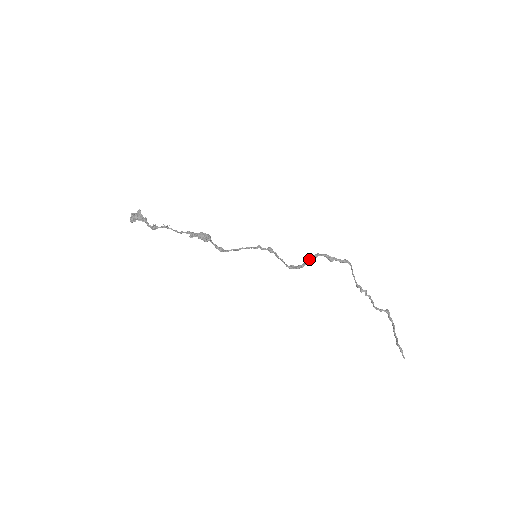
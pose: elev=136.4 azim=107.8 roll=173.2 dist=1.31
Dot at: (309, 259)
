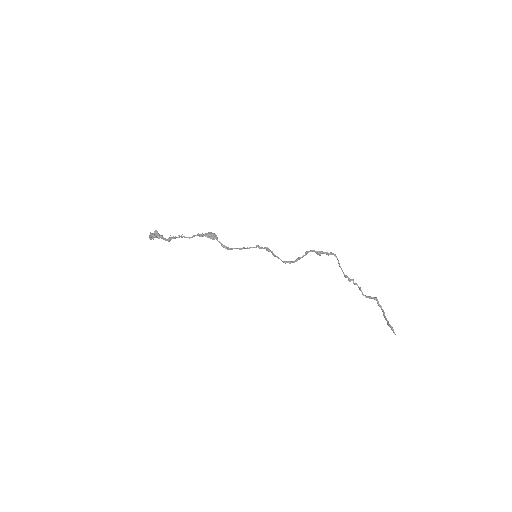
Dot at: occluded
